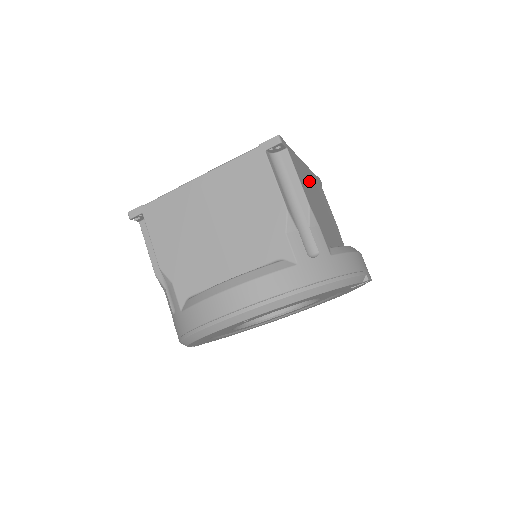
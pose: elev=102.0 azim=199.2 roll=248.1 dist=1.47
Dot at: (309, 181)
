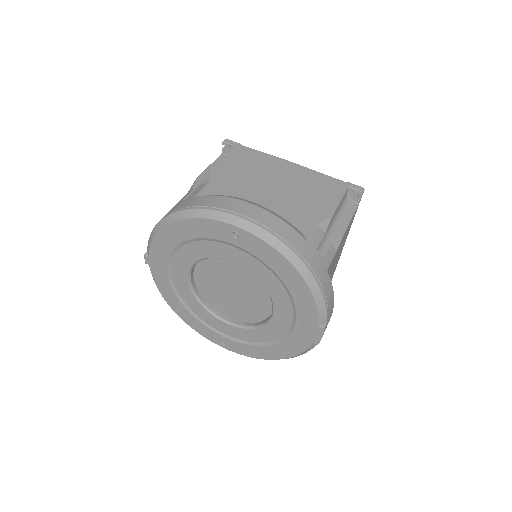
Dot at: occluded
